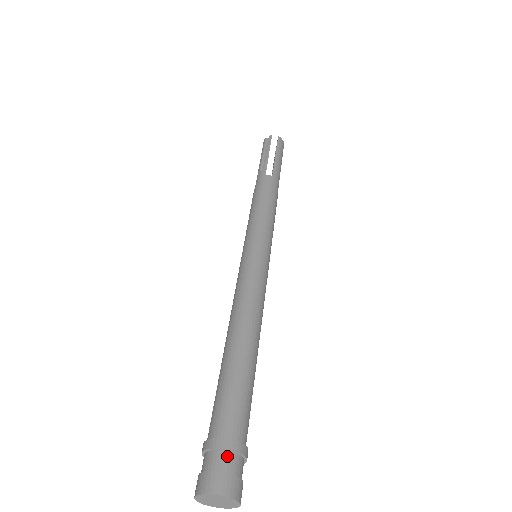
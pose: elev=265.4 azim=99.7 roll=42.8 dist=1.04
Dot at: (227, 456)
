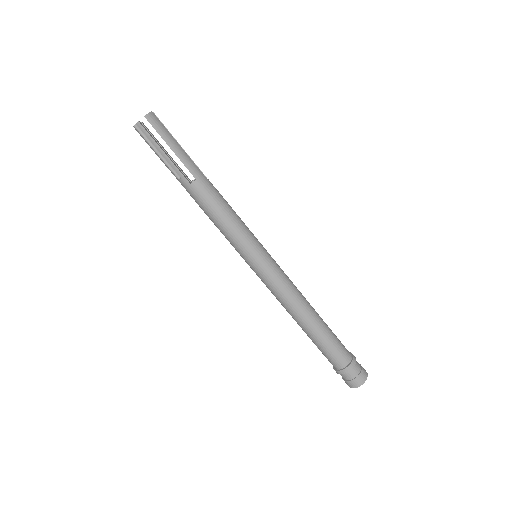
Dot at: (351, 372)
